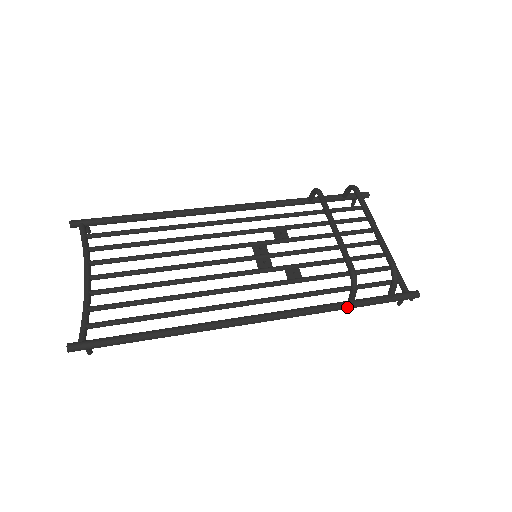
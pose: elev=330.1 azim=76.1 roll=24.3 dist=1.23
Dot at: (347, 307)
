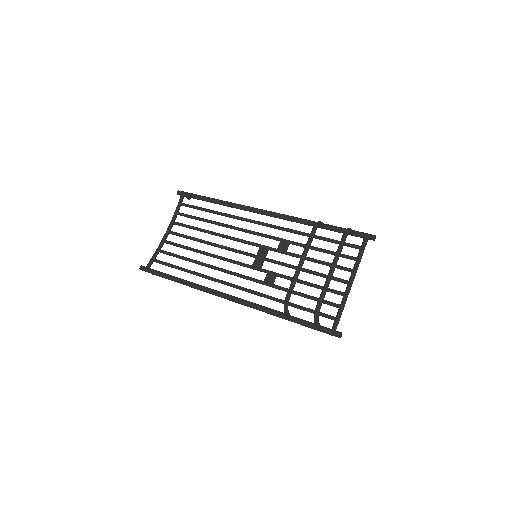
Dot at: (284, 318)
